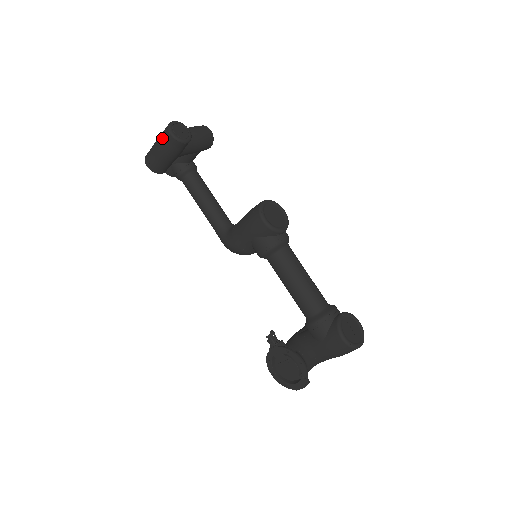
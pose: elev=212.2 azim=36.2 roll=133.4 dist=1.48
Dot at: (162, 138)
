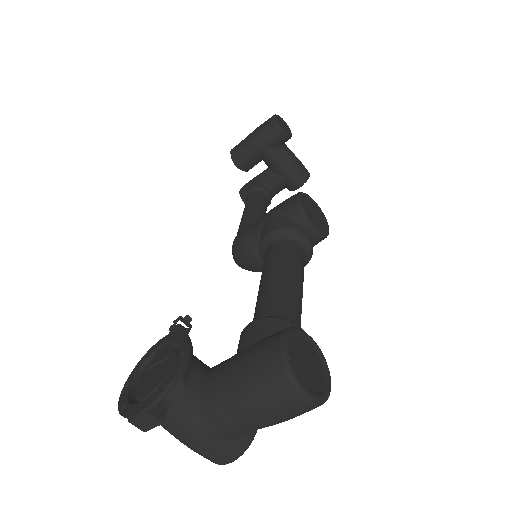
Dot at: (264, 122)
